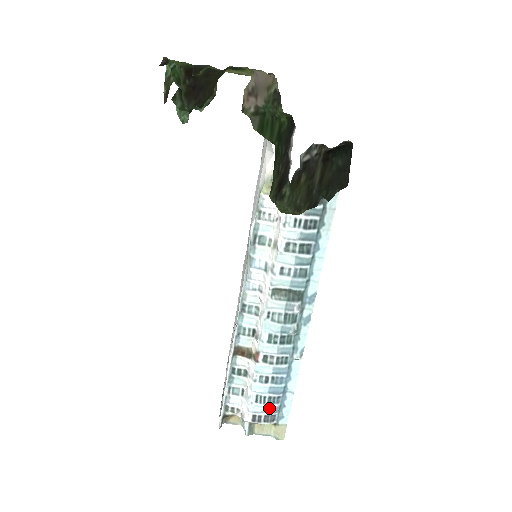
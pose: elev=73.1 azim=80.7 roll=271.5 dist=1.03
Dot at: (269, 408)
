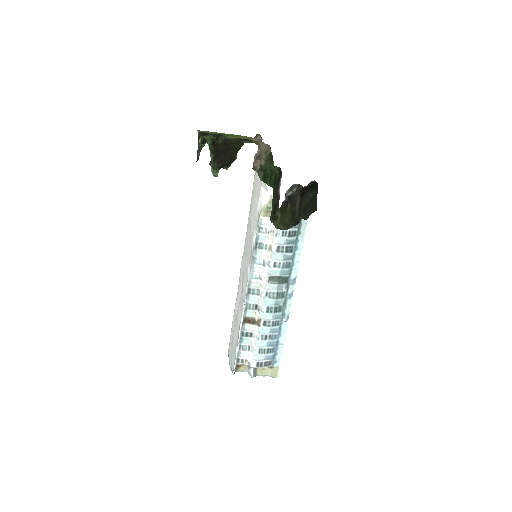
Dot at: (267, 356)
